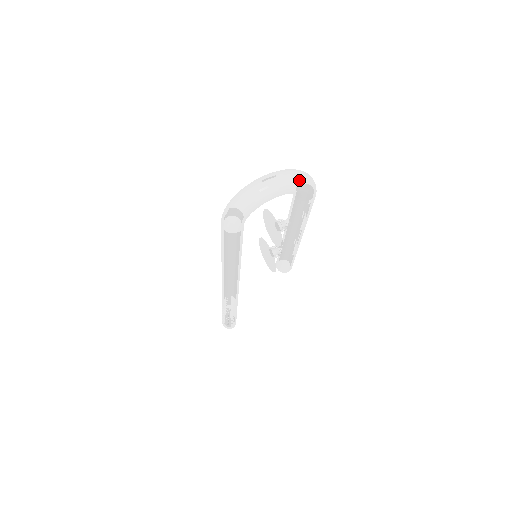
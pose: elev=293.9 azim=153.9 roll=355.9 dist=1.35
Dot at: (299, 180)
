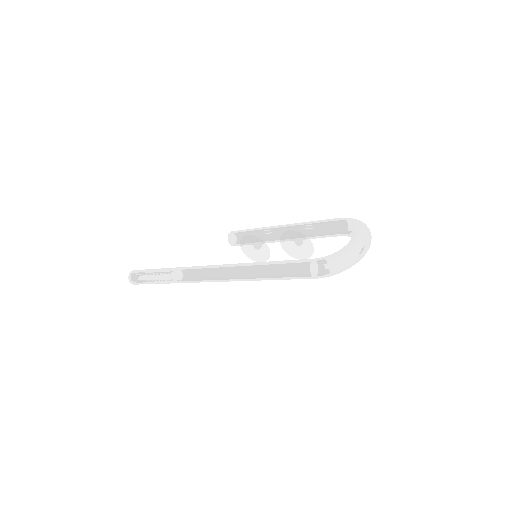
Dot at: occluded
